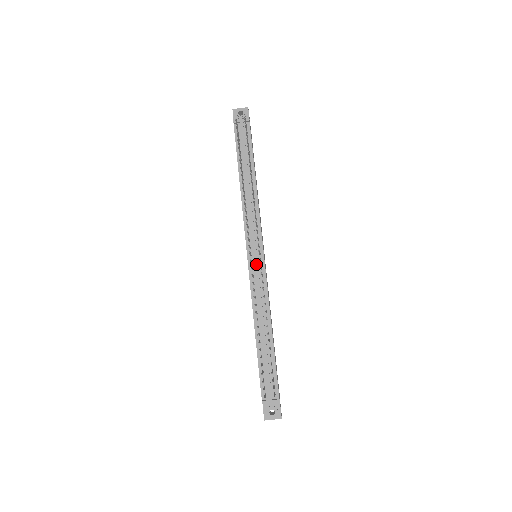
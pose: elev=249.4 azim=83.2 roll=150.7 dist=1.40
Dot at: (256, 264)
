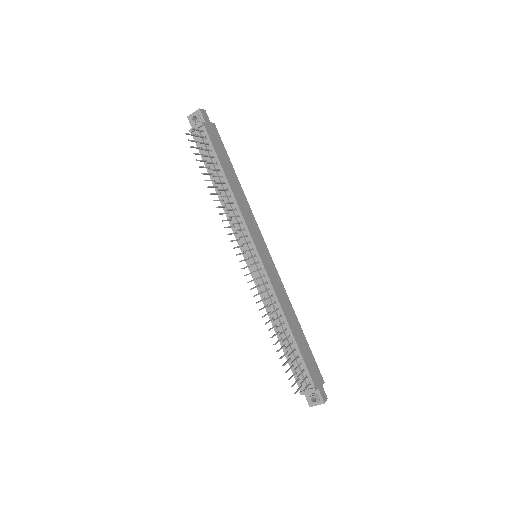
Dot at: (254, 267)
